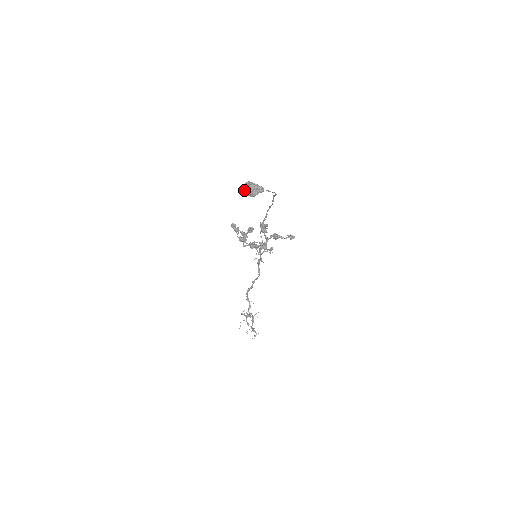
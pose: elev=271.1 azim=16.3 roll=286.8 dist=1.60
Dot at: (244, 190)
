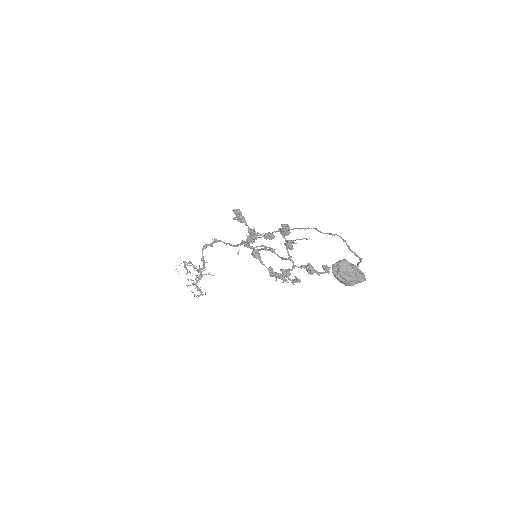
Dot at: (335, 273)
